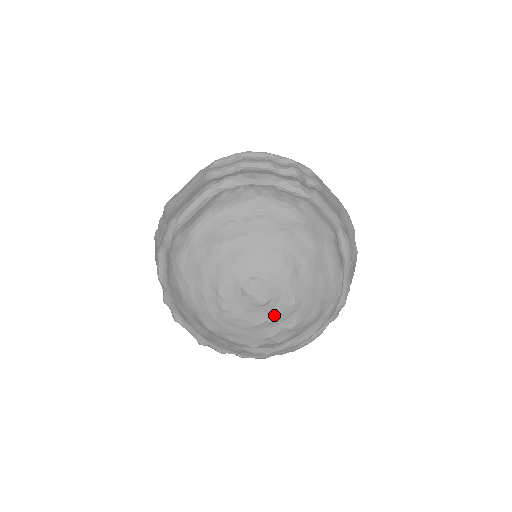
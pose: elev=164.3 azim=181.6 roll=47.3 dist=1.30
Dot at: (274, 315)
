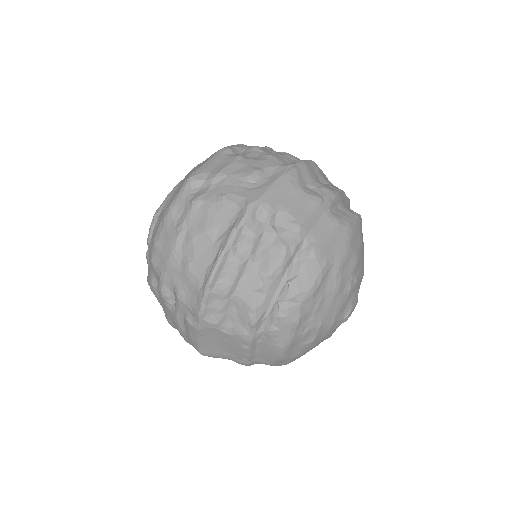
Dot at: occluded
